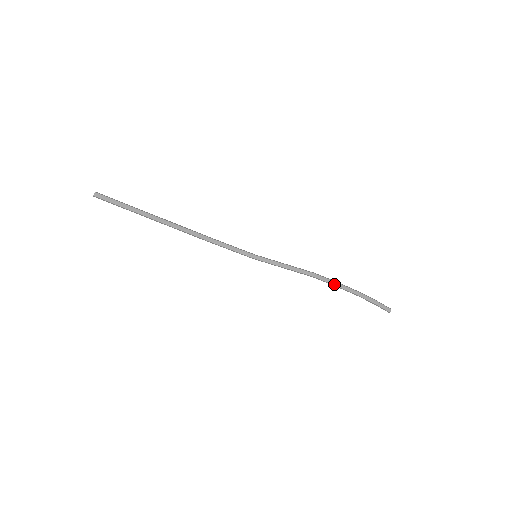
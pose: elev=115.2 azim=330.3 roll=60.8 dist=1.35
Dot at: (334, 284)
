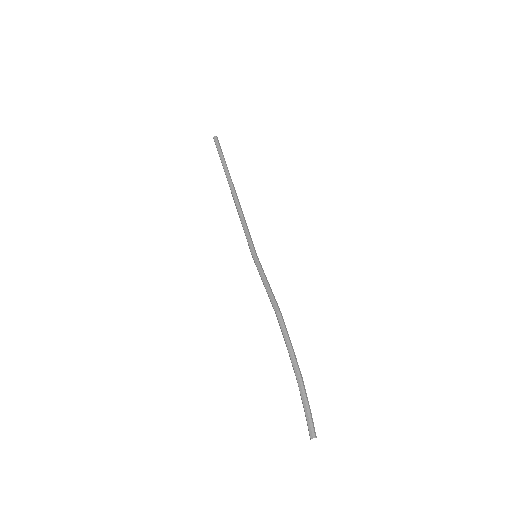
Dot at: (286, 340)
